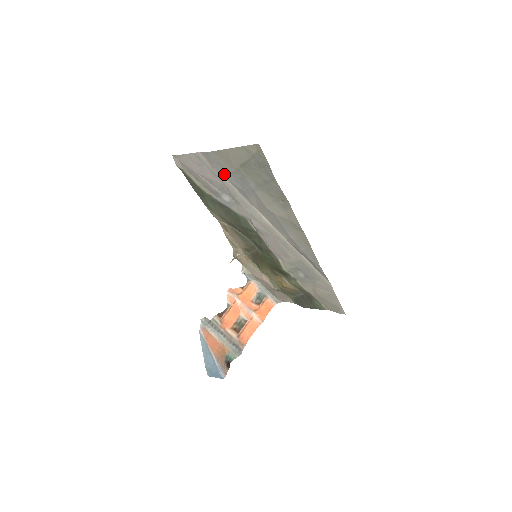
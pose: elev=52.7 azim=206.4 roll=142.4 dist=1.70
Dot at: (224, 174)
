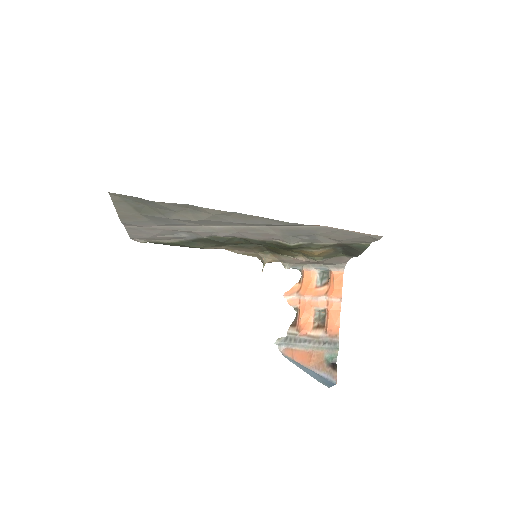
Dot at: (151, 224)
